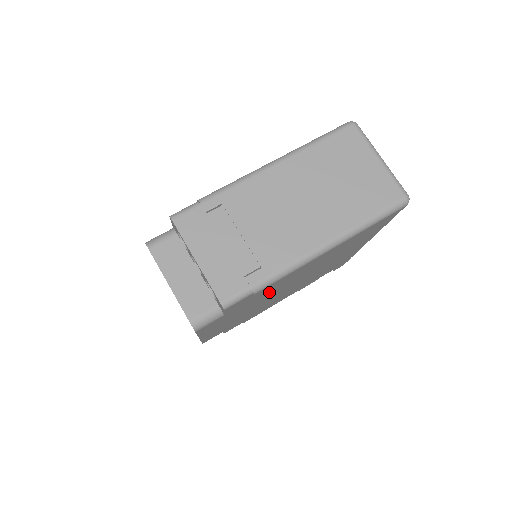
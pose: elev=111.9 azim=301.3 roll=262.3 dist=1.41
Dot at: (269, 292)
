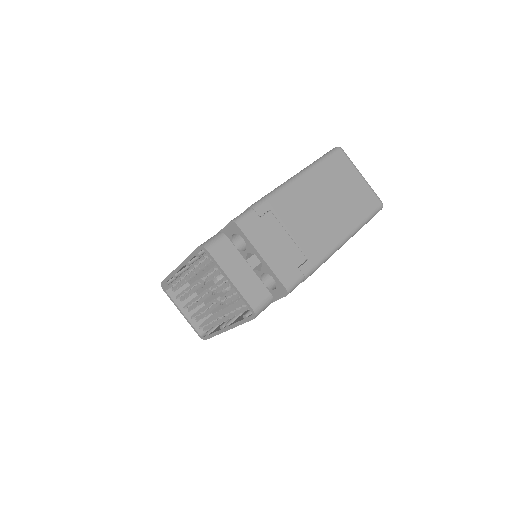
Dot at: occluded
